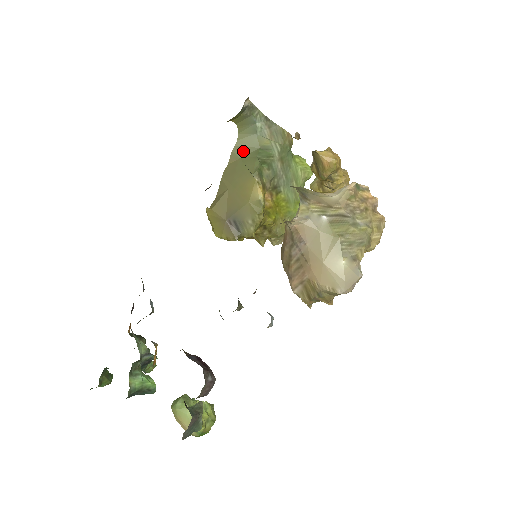
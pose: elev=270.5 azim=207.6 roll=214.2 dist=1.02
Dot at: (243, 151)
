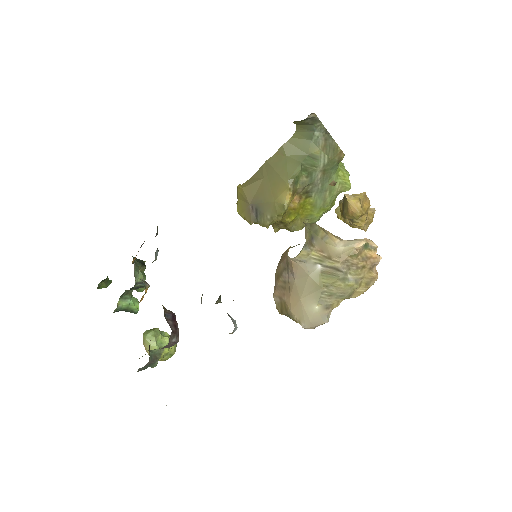
Dot at: (292, 150)
